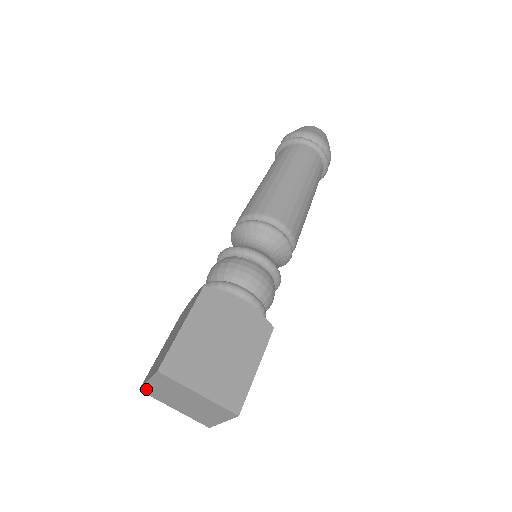
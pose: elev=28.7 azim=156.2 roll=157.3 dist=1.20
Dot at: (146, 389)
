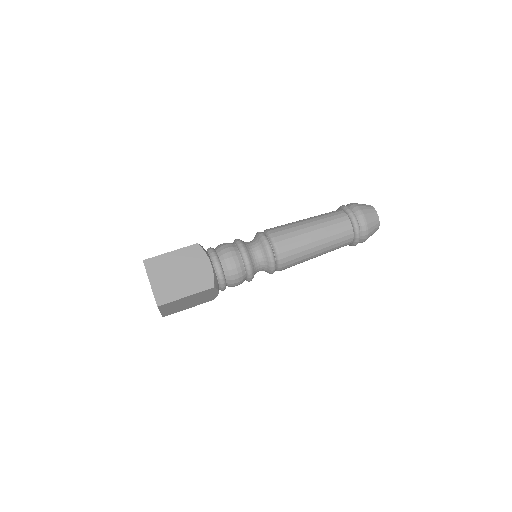
Dot at: occluded
